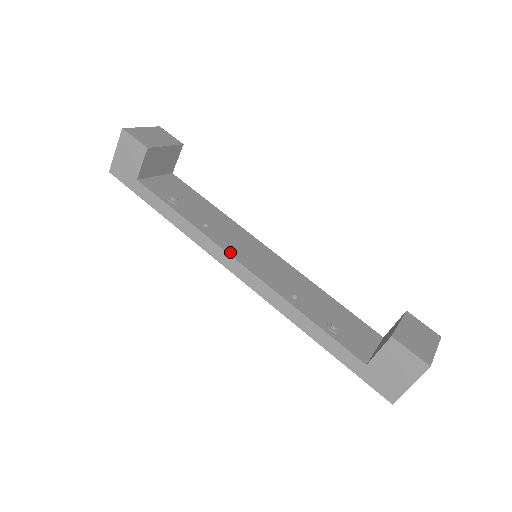
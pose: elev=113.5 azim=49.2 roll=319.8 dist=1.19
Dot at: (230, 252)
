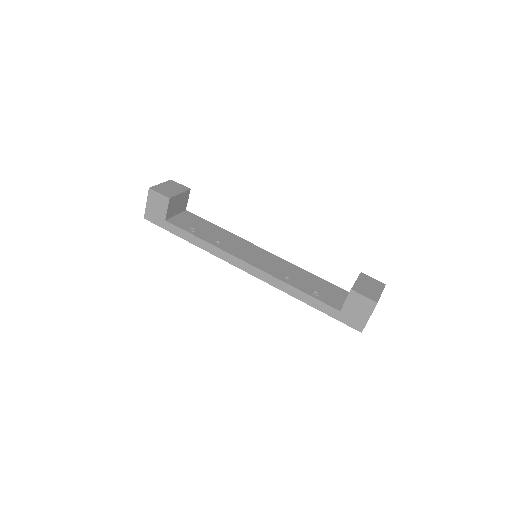
Dot at: (238, 257)
